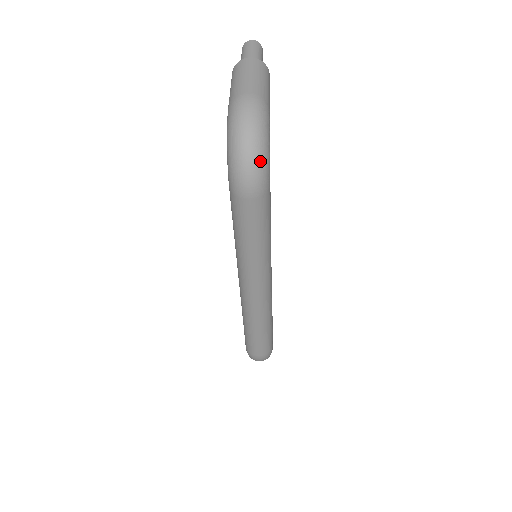
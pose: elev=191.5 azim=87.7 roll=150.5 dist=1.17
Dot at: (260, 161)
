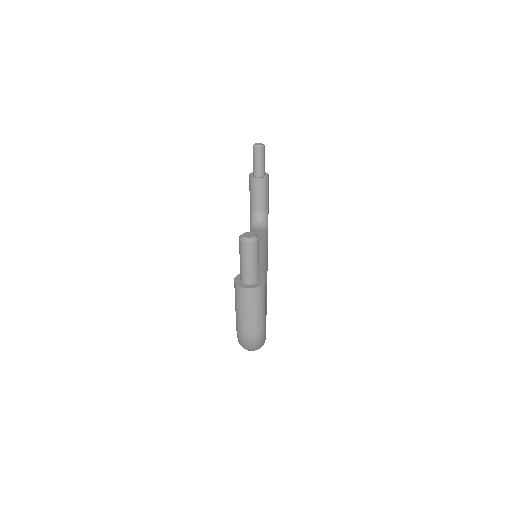
Dot at: occluded
